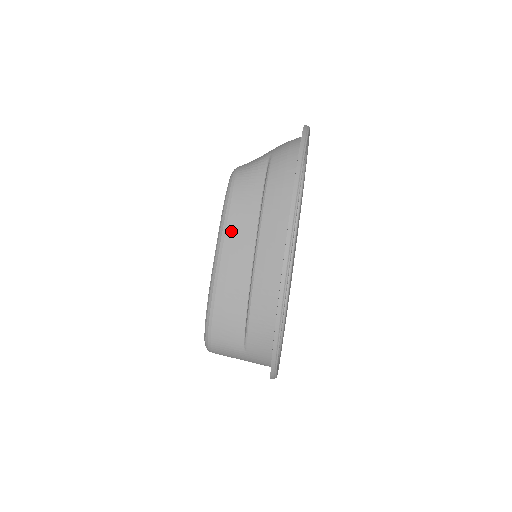
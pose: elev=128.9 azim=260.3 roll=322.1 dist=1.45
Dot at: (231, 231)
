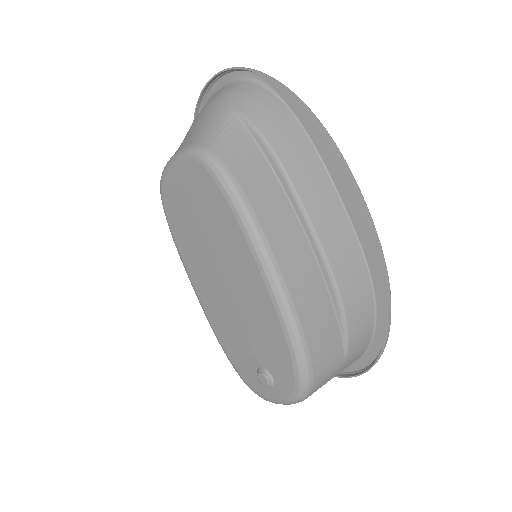
Dot at: (267, 222)
